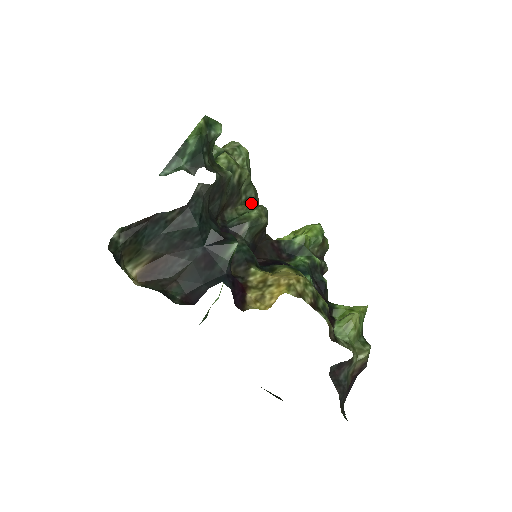
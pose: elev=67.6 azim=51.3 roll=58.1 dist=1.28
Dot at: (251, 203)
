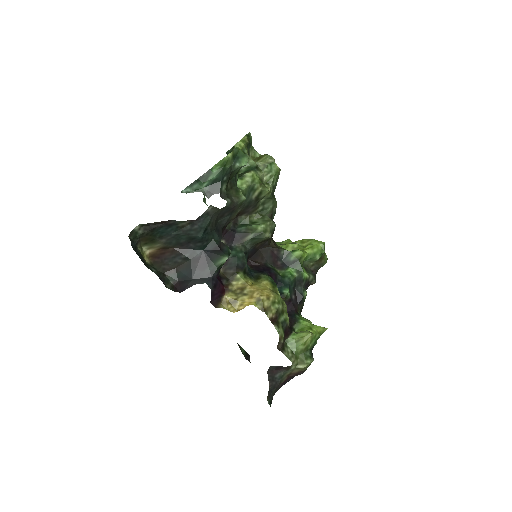
Dot at: (266, 213)
